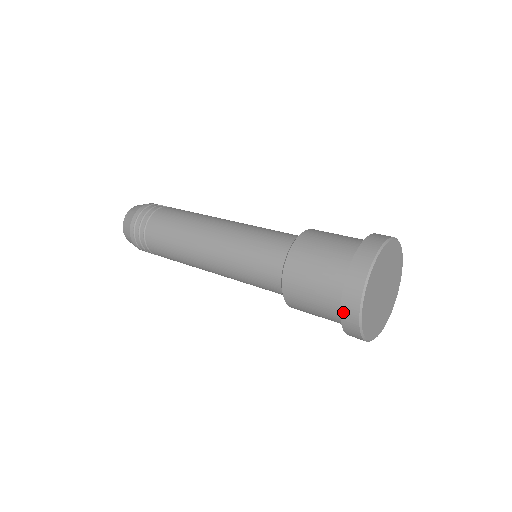
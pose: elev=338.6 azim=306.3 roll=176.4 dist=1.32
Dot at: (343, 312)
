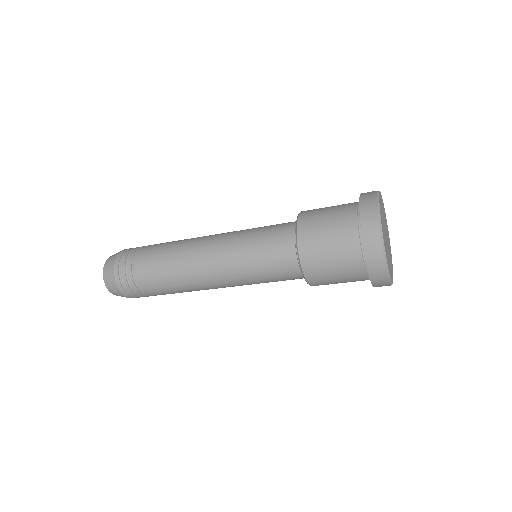
Dot at: (362, 201)
